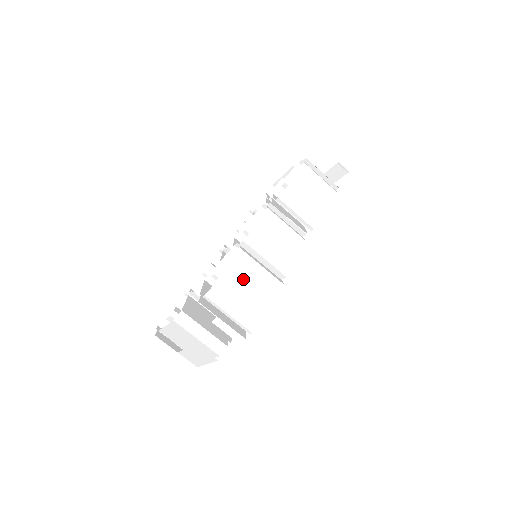
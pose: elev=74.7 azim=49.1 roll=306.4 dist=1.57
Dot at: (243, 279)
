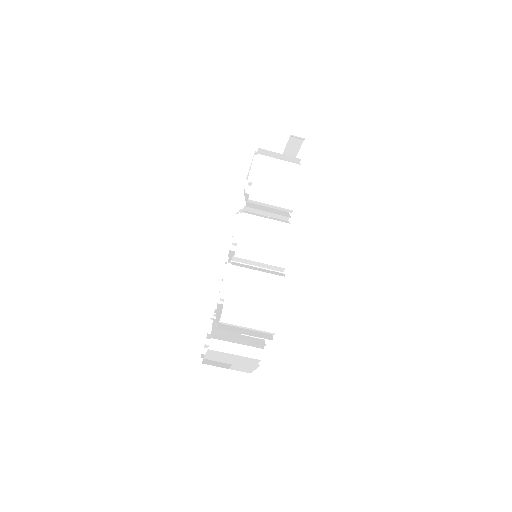
Dot at: (247, 291)
